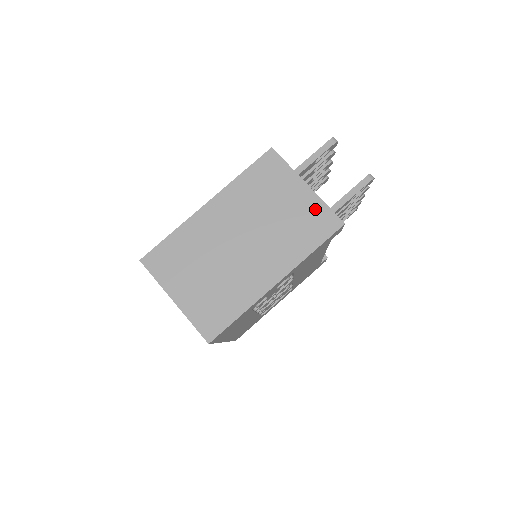
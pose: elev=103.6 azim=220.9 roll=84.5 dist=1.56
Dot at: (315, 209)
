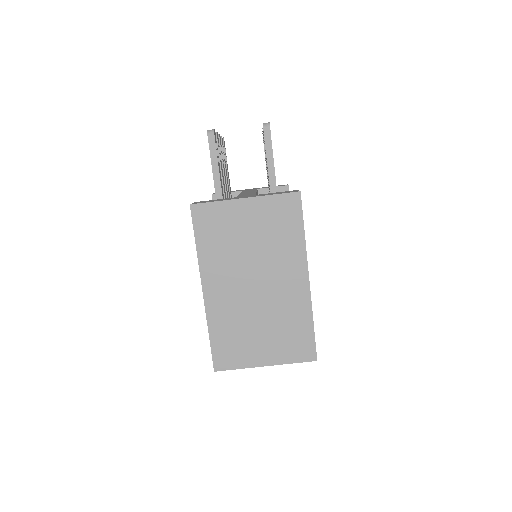
Dot at: (270, 207)
